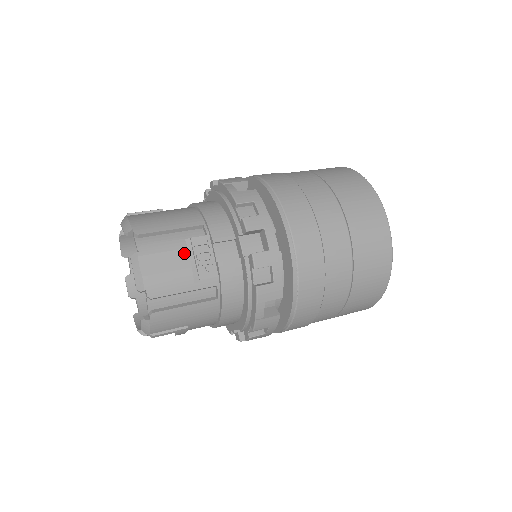
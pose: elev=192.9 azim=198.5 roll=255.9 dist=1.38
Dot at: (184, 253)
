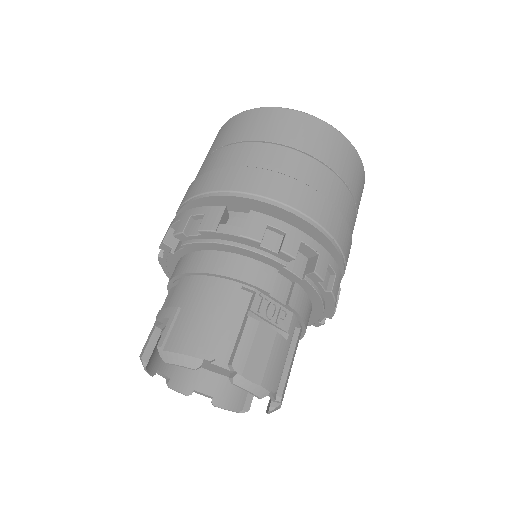
Dot at: (262, 328)
